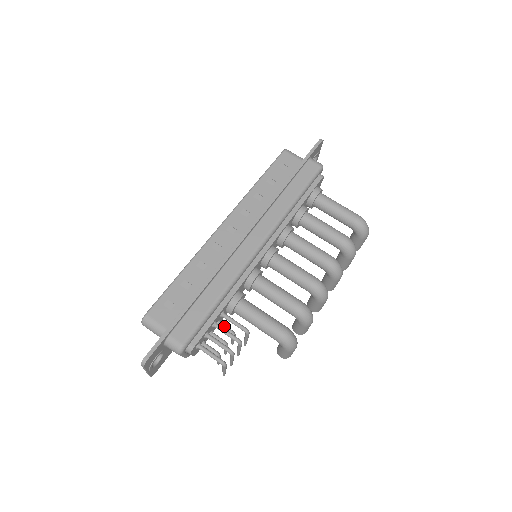
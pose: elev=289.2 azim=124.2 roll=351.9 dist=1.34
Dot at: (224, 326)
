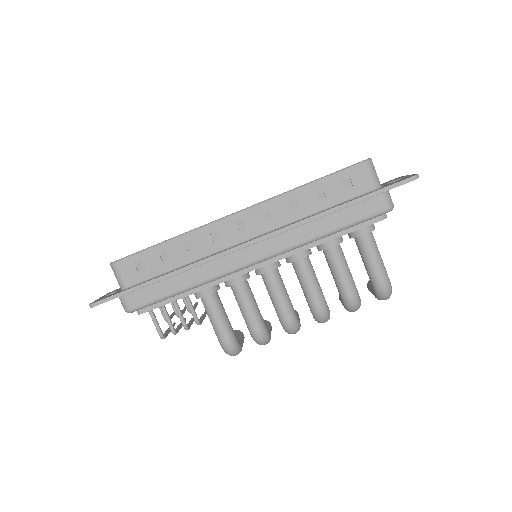
Dot at: (186, 302)
